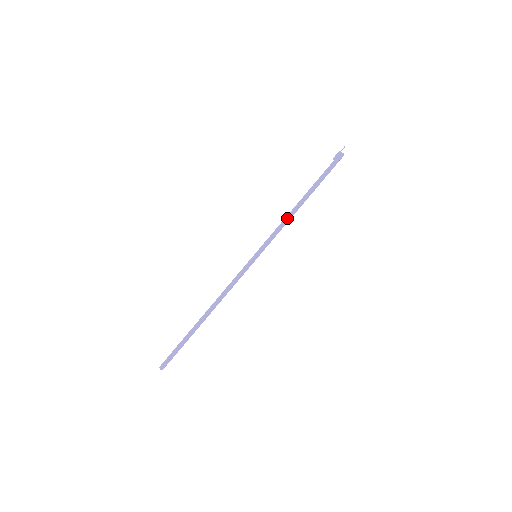
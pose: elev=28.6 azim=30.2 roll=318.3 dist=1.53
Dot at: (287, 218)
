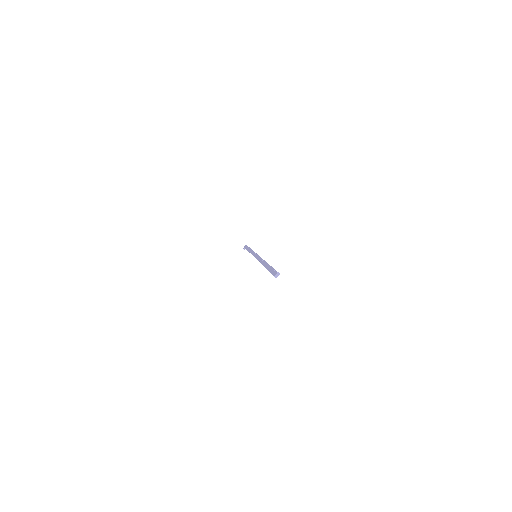
Dot at: (251, 251)
